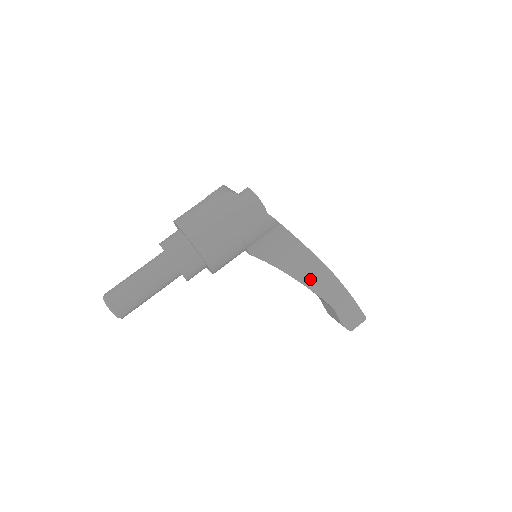
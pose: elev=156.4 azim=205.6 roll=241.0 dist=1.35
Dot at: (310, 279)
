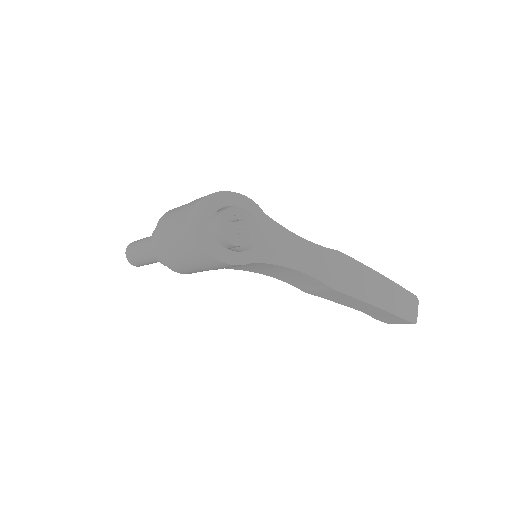
Dot at: (317, 292)
